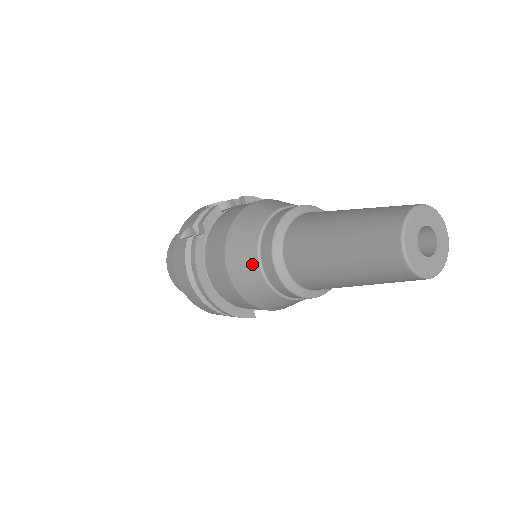
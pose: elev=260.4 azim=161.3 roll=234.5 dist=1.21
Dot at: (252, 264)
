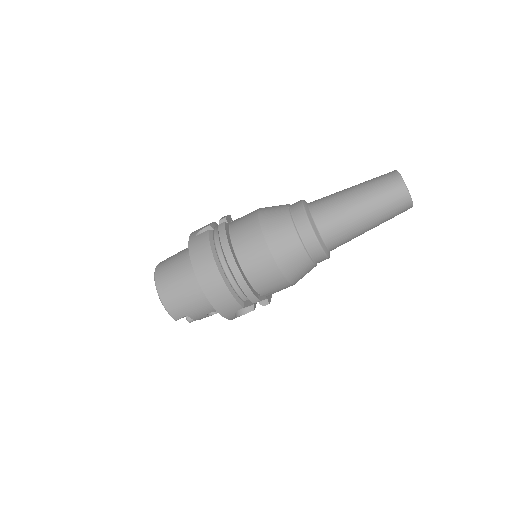
Dot at: (286, 223)
